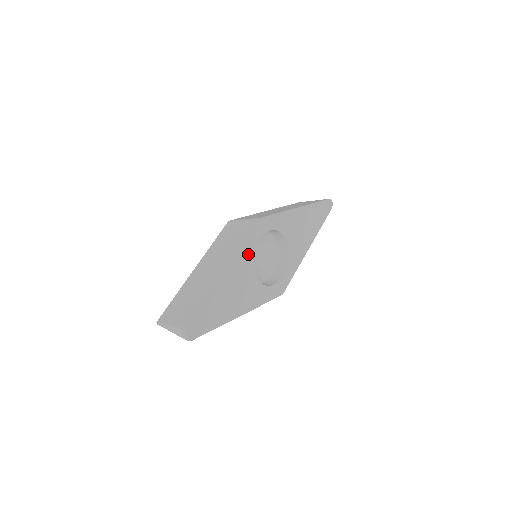
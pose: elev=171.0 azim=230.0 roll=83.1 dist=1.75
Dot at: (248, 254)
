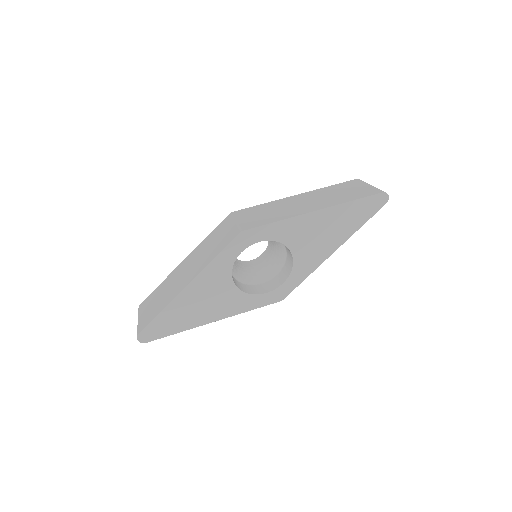
Dot at: (222, 268)
